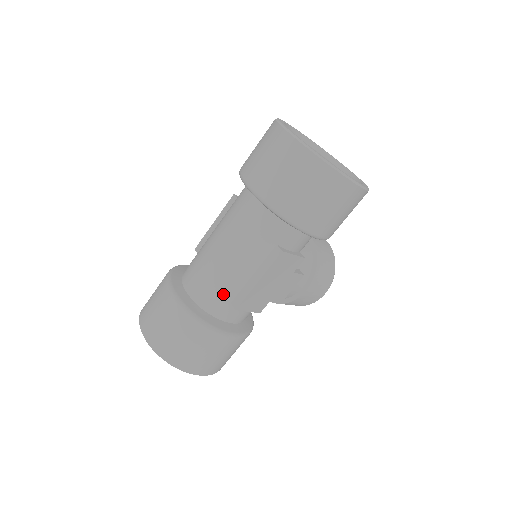
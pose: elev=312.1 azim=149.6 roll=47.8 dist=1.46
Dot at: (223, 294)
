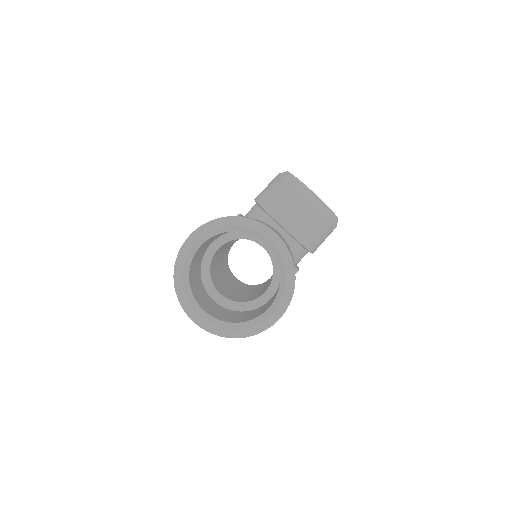
Dot at: occluded
